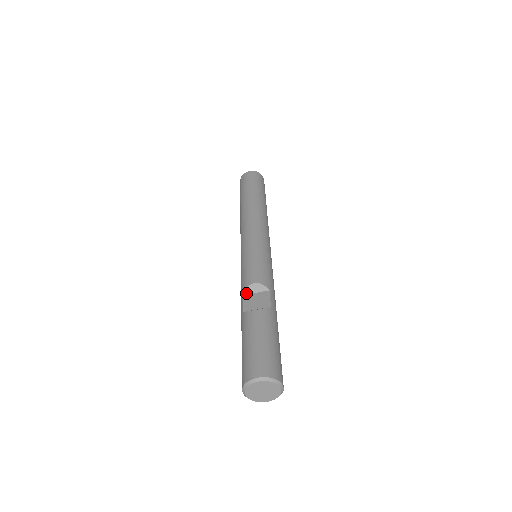
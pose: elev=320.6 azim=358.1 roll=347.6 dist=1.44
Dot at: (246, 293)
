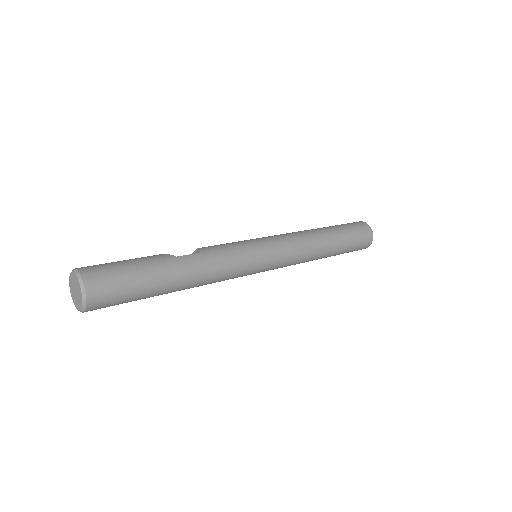
Dot at: occluded
